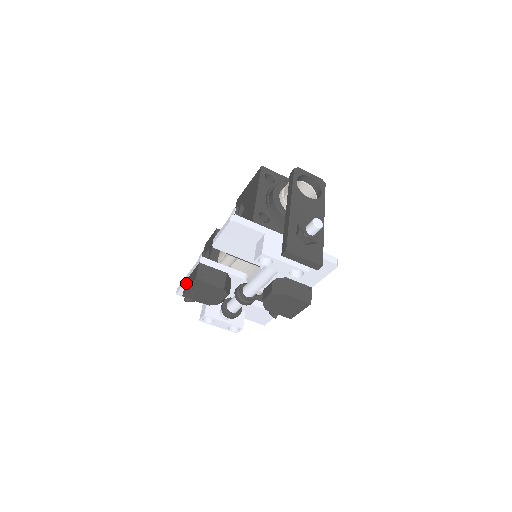
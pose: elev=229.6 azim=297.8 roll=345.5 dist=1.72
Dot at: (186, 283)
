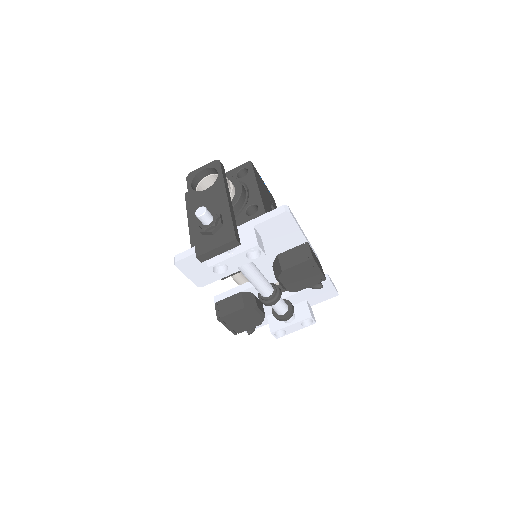
Dot at: occluded
